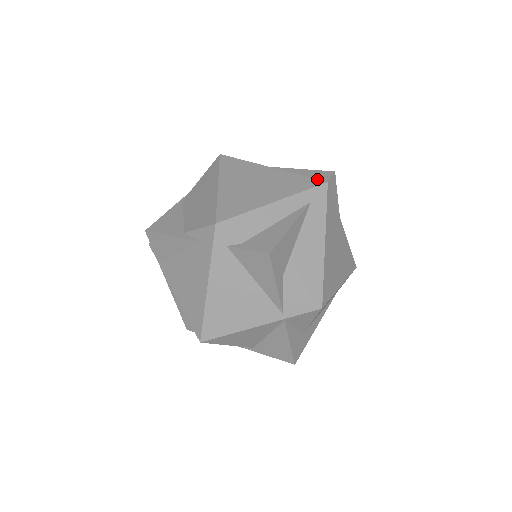
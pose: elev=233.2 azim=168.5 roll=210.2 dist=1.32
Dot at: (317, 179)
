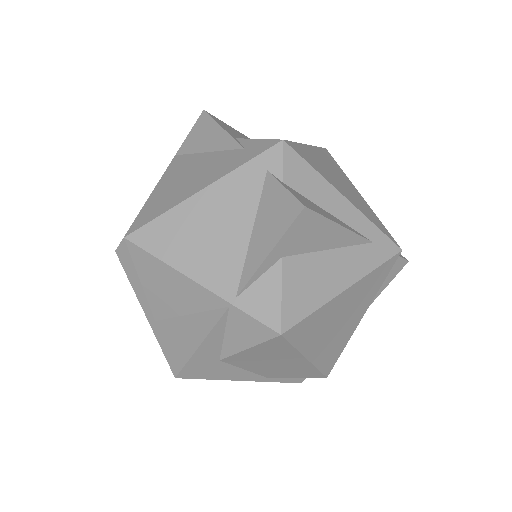
Dot at: occluded
